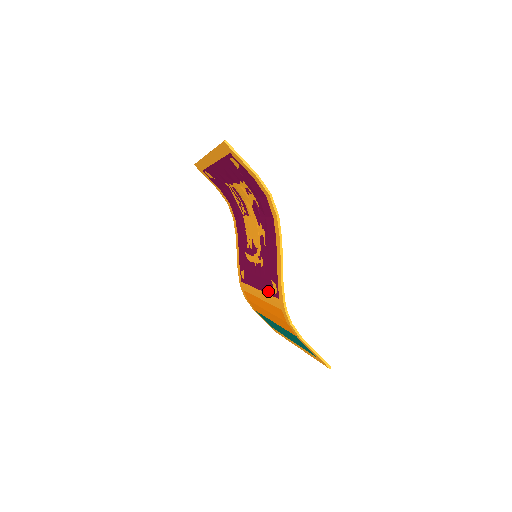
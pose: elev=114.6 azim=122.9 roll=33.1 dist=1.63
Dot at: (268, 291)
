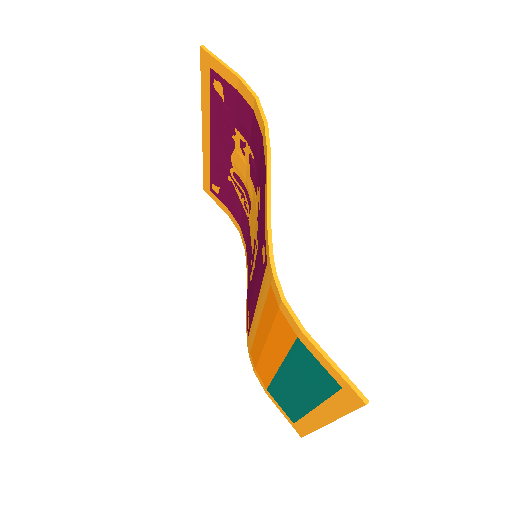
Dot at: (260, 281)
